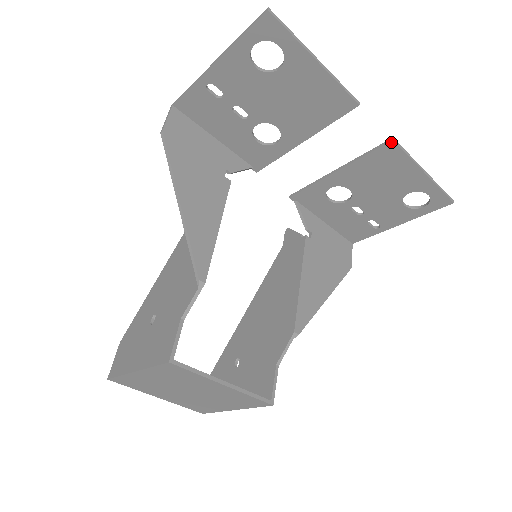
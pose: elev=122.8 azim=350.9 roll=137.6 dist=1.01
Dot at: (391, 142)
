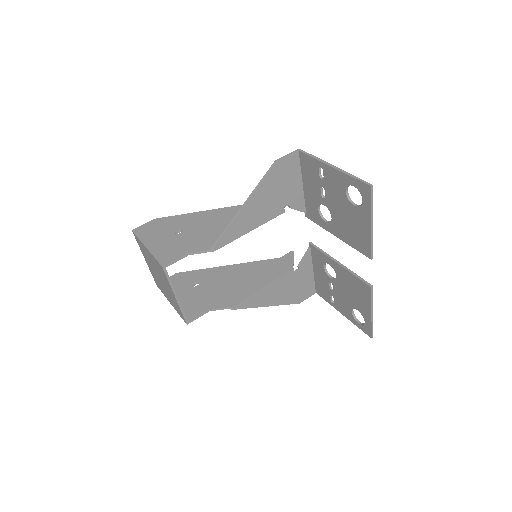
Dot at: (370, 287)
